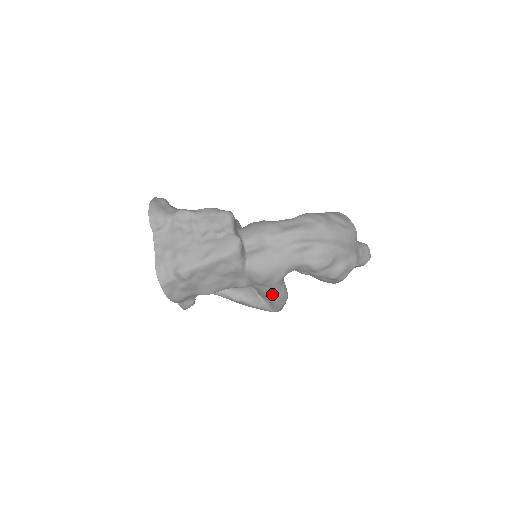
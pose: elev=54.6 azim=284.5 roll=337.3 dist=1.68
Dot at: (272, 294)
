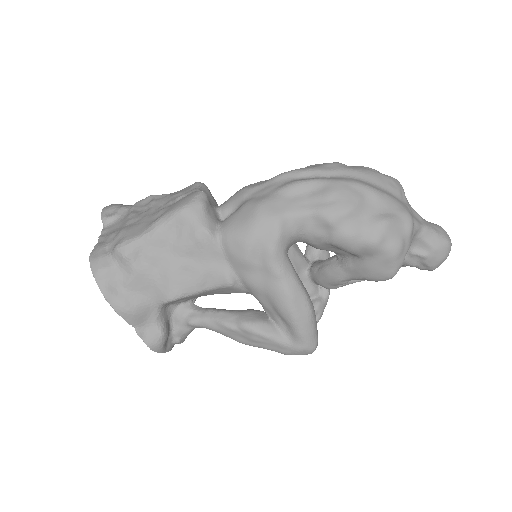
Dot at: (275, 289)
